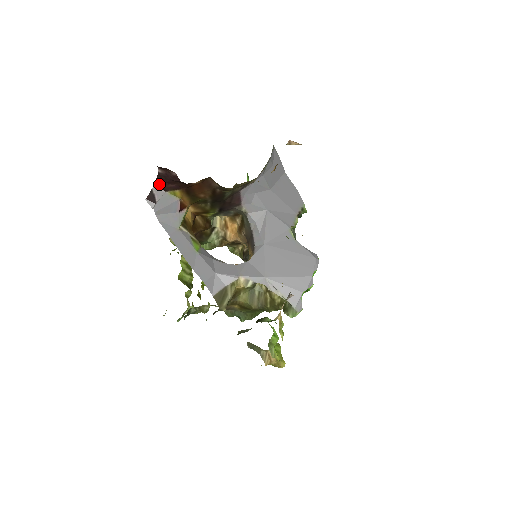
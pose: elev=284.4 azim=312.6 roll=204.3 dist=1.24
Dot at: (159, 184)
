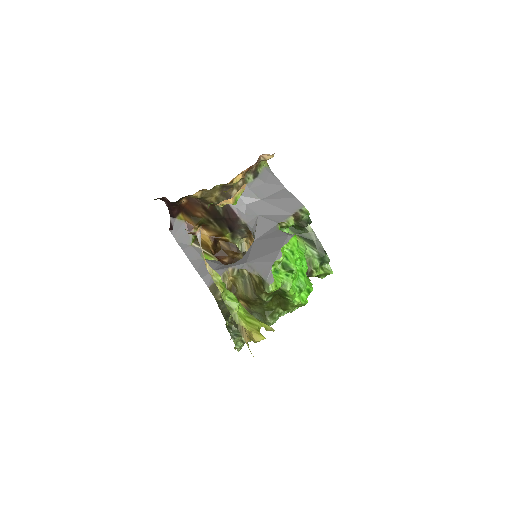
Dot at: (171, 215)
